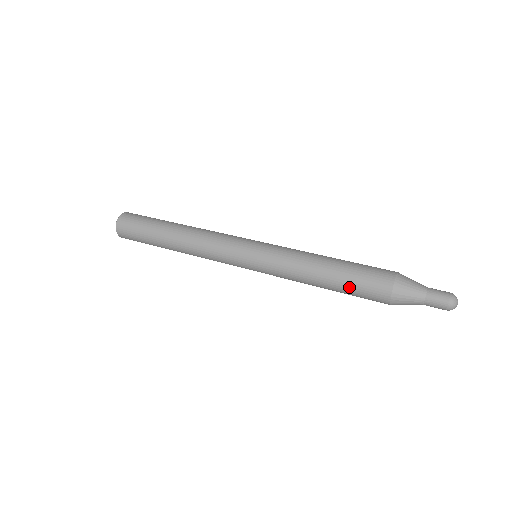
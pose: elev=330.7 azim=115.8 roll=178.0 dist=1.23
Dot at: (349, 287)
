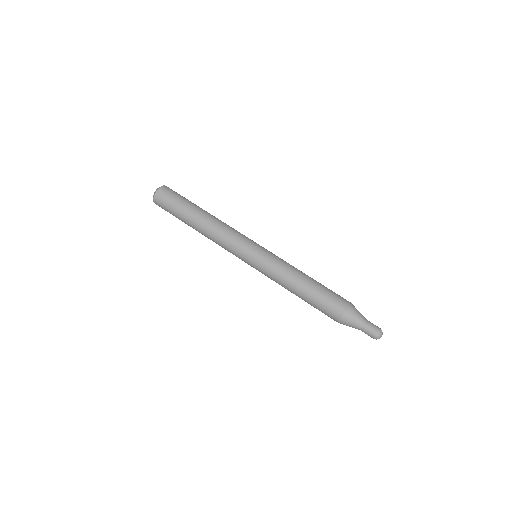
Dot at: (313, 306)
